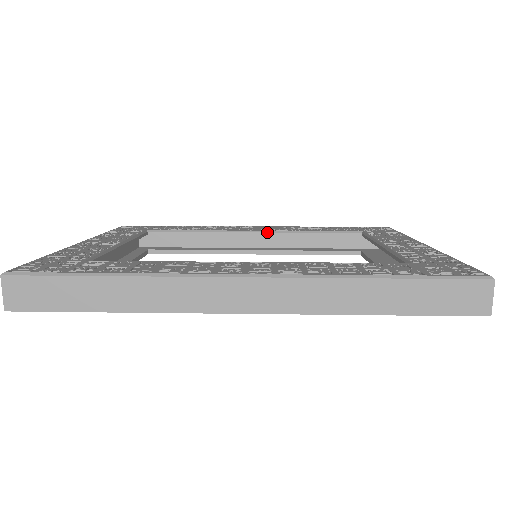
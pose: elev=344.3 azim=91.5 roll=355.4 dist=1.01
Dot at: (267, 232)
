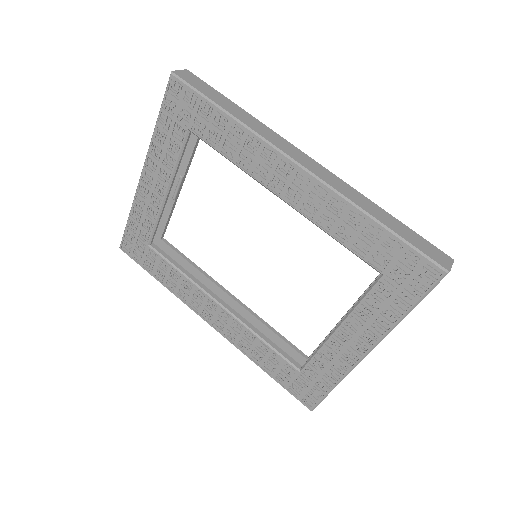
Dot at: occluded
